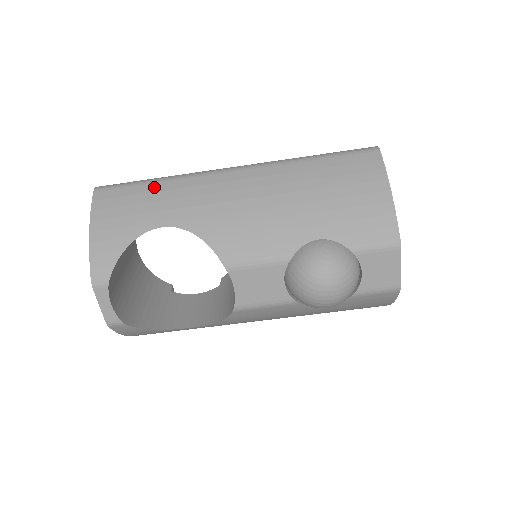
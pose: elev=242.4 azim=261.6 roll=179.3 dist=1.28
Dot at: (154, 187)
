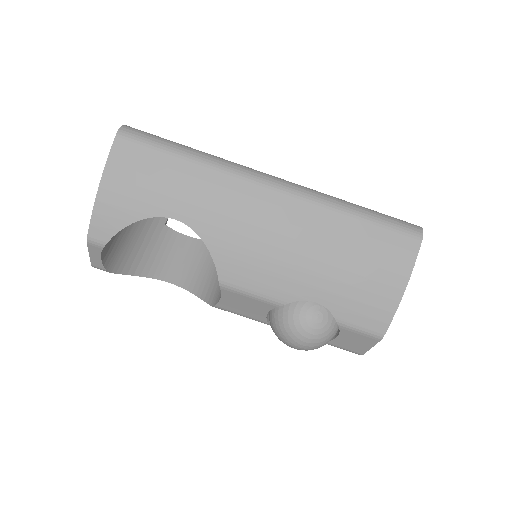
Dot at: (183, 165)
